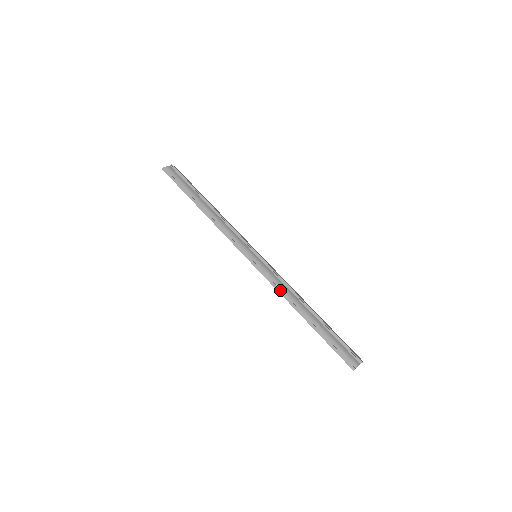
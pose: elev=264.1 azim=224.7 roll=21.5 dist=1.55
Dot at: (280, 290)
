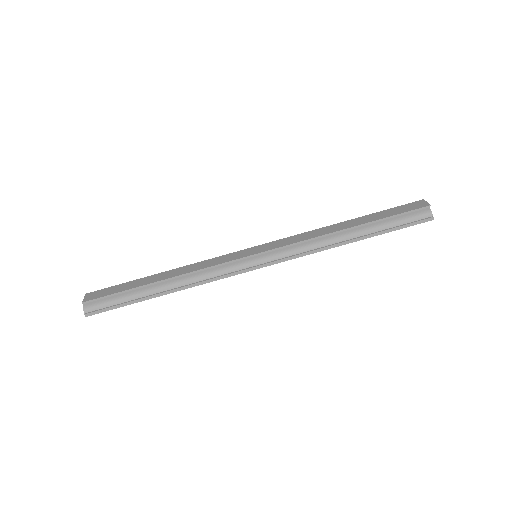
Dot at: (312, 251)
